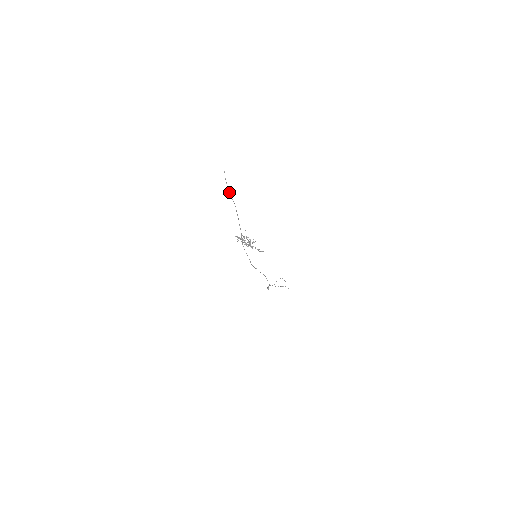
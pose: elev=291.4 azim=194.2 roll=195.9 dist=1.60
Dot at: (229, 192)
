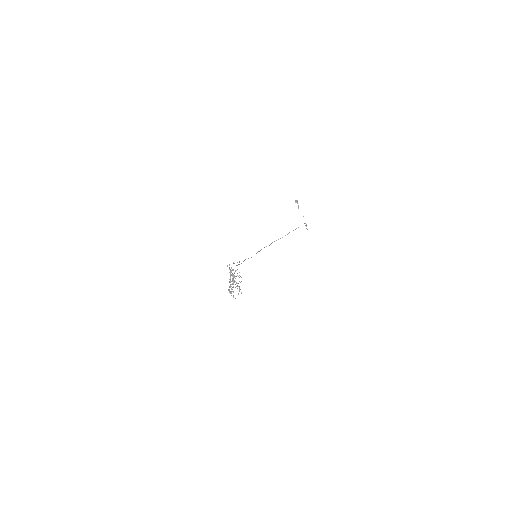
Dot at: (234, 263)
